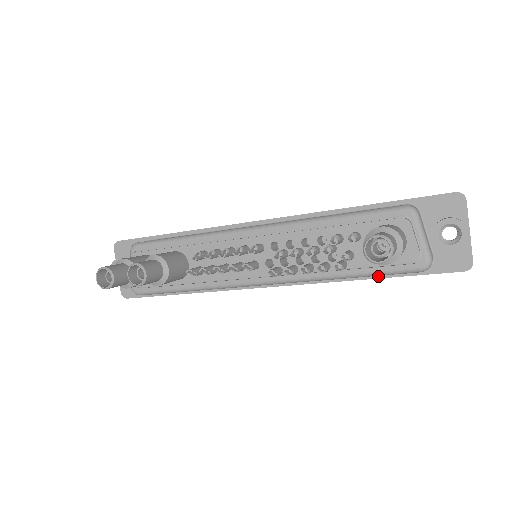
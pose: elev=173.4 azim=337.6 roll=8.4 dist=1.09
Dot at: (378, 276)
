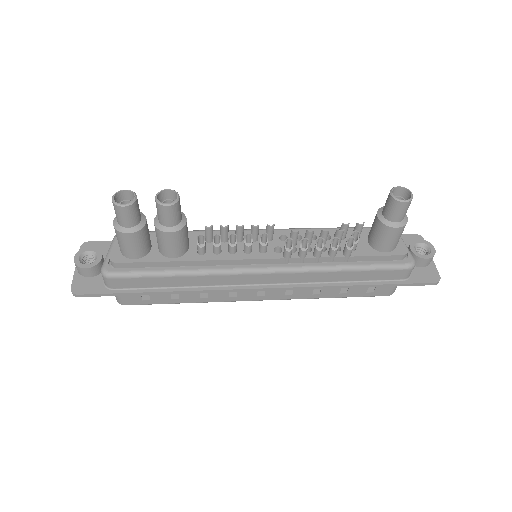
Dot at: (368, 283)
